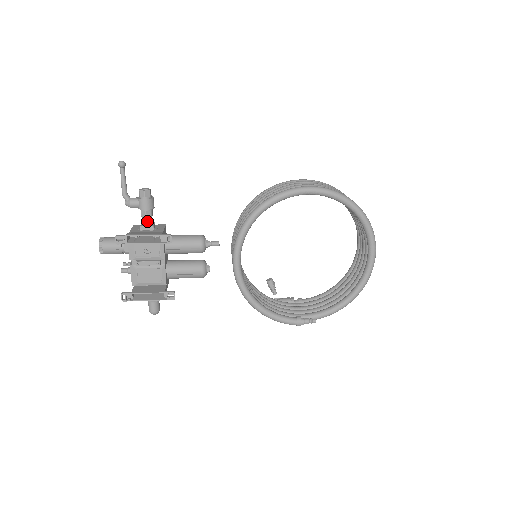
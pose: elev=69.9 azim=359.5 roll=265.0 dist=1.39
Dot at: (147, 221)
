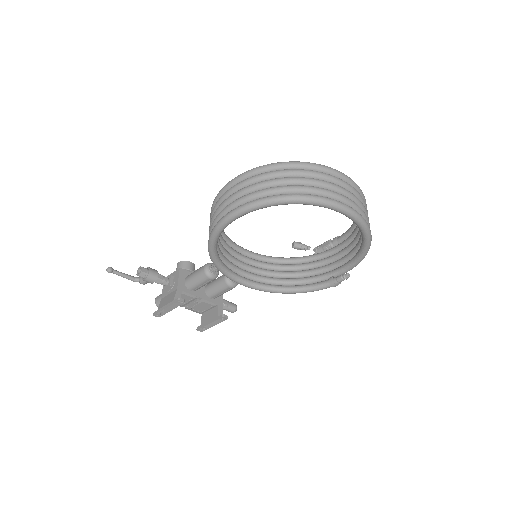
Dot at: (163, 284)
